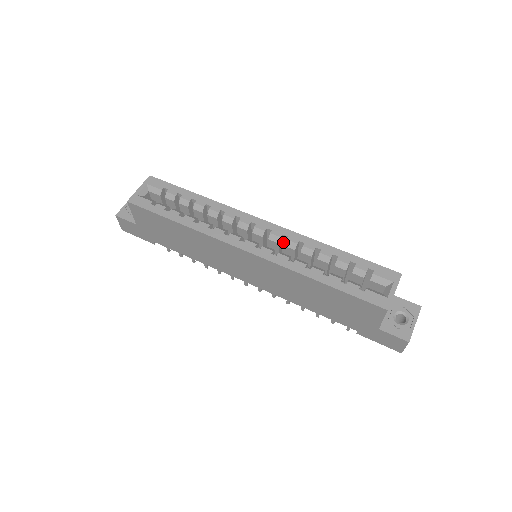
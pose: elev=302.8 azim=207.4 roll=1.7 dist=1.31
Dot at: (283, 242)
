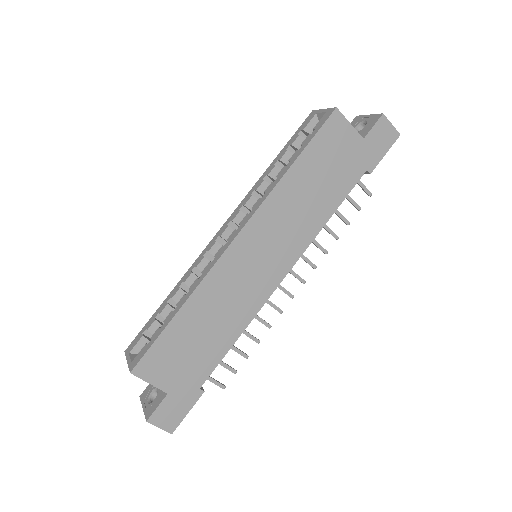
Dot at: occluded
